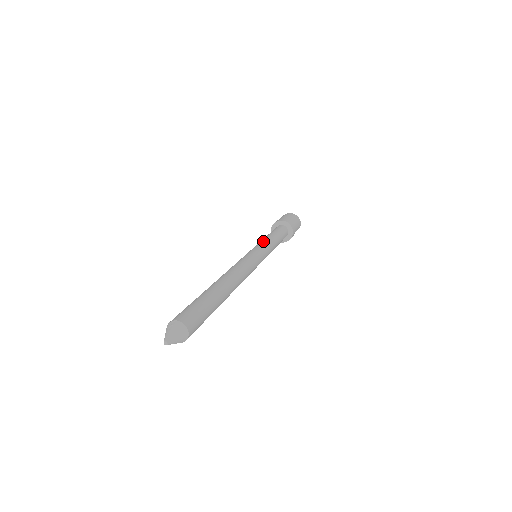
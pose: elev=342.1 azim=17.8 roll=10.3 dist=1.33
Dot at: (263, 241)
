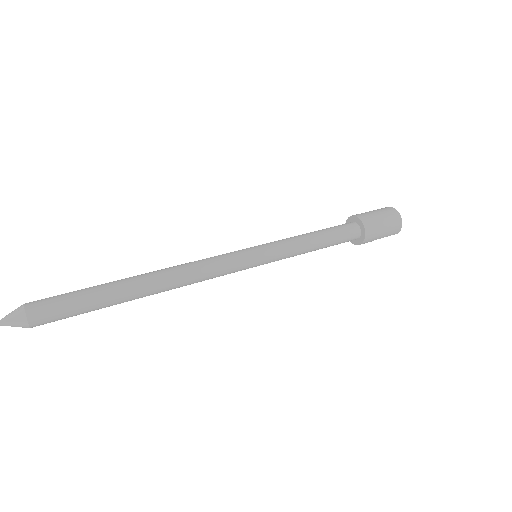
Dot at: (286, 241)
